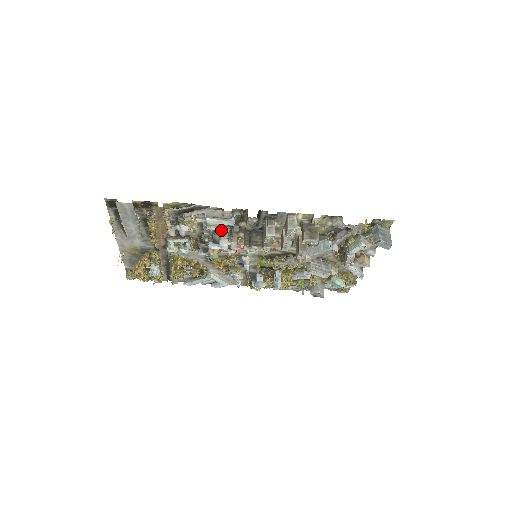
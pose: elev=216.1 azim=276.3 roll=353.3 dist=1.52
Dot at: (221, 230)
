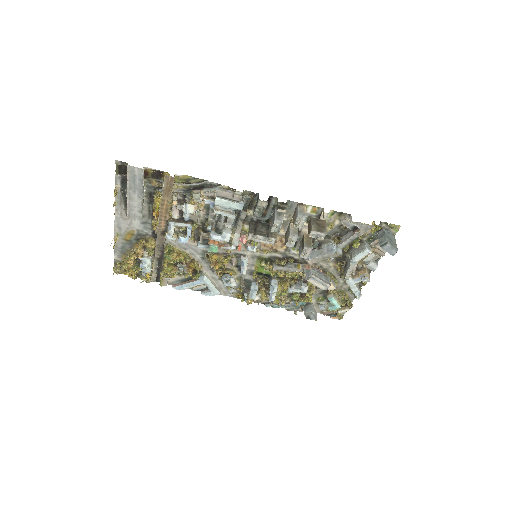
Dot at: (227, 215)
